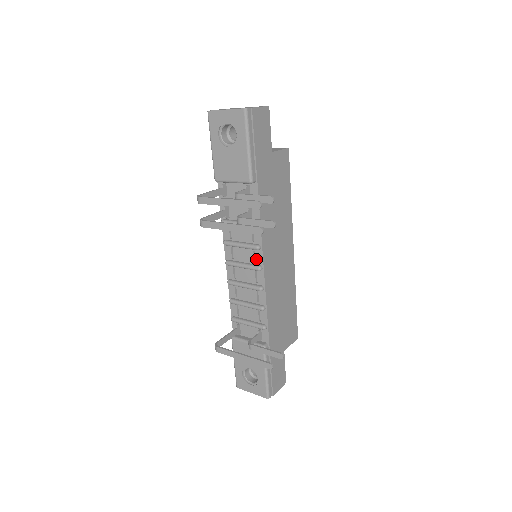
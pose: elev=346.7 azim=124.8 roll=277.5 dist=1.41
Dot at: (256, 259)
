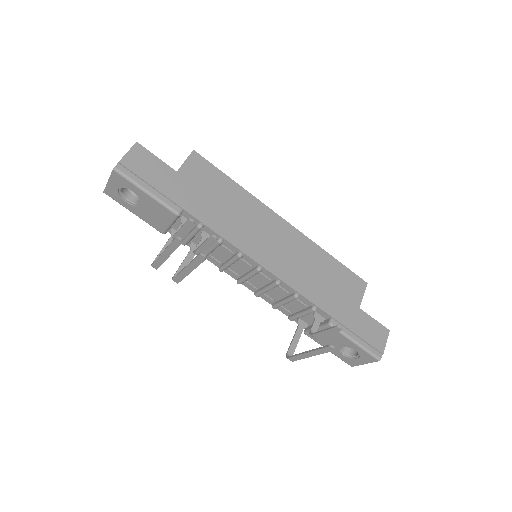
Dot at: (250, 264)
